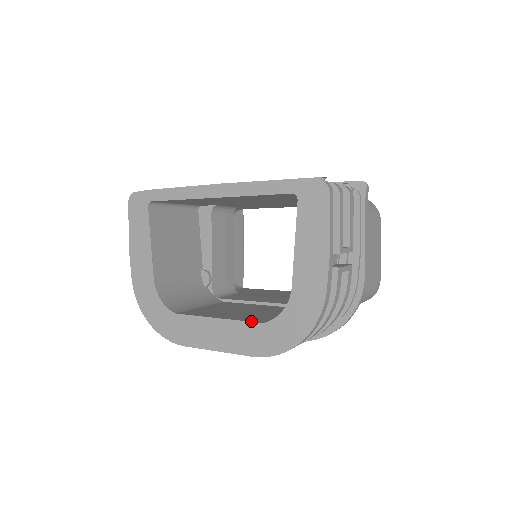
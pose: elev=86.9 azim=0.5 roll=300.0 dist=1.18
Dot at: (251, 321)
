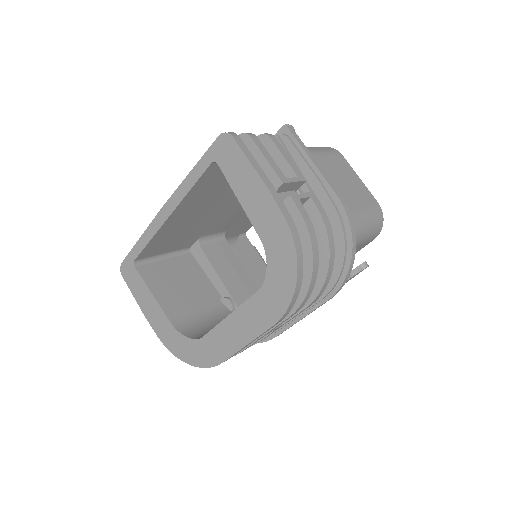
Dot at: (252, 295)
